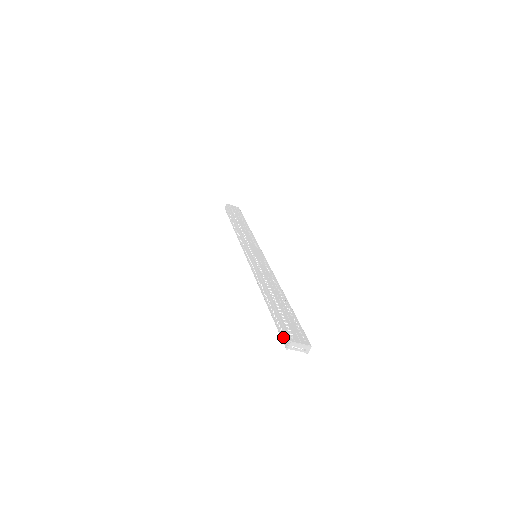
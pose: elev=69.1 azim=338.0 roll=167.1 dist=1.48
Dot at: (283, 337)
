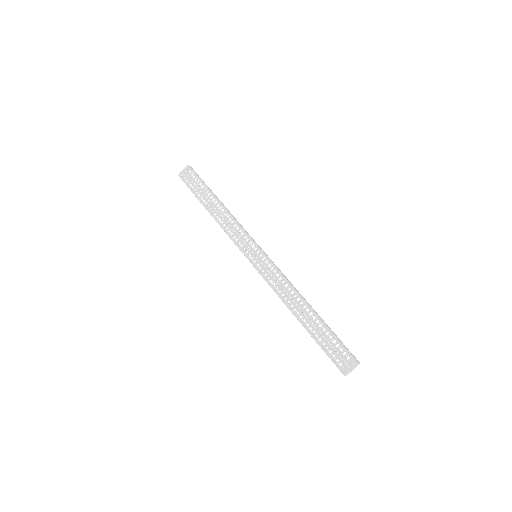
Dot at: (337, 367)
